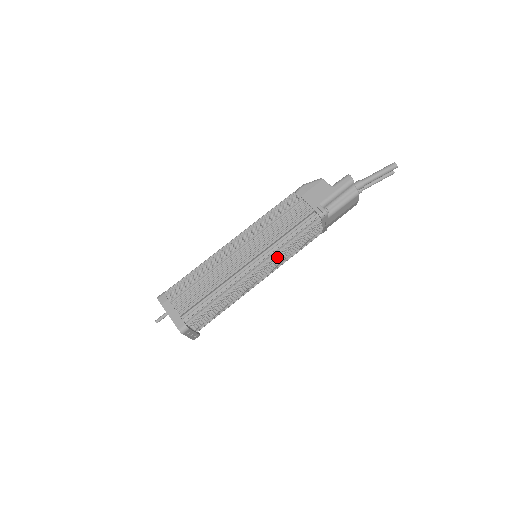
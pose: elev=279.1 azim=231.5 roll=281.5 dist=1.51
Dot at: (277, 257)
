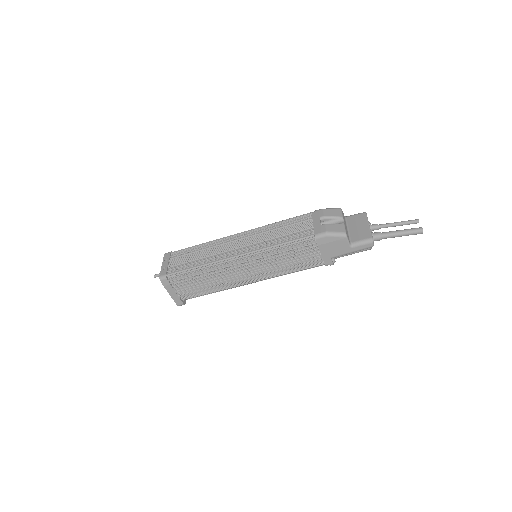
Dot at: occluded
